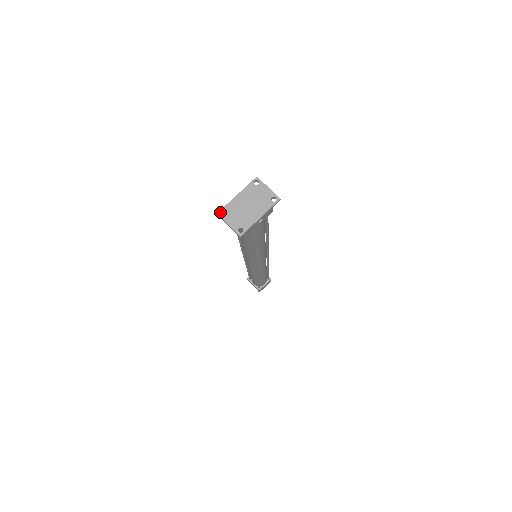
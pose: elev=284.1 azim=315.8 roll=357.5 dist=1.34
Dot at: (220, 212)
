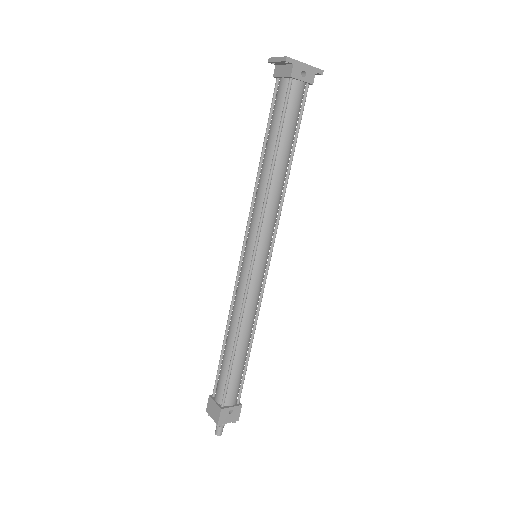
Dot at: (272, 58)
